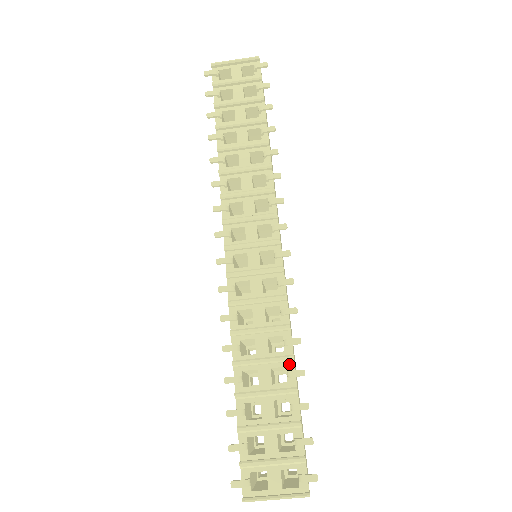
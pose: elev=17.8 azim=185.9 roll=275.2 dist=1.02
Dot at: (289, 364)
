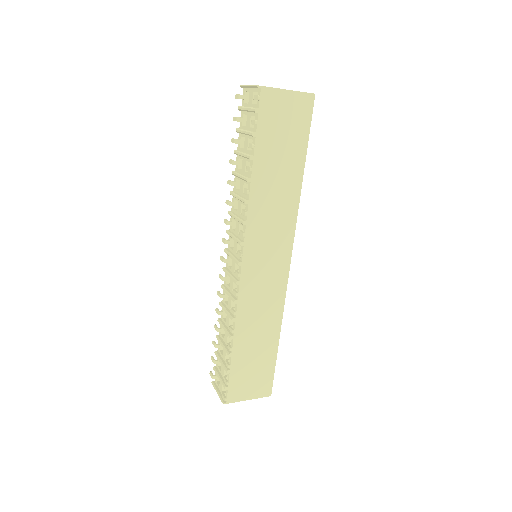
Dot at: (232, 339)
